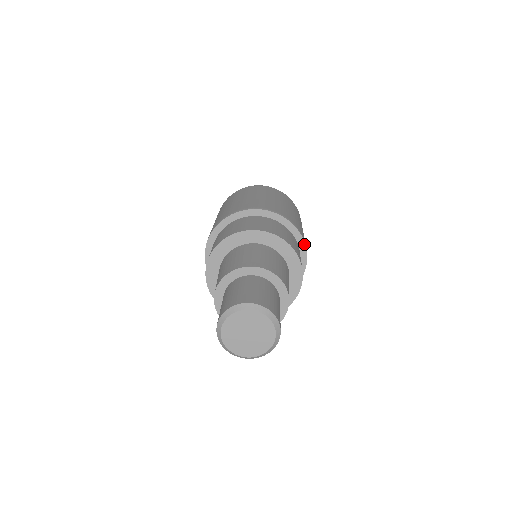
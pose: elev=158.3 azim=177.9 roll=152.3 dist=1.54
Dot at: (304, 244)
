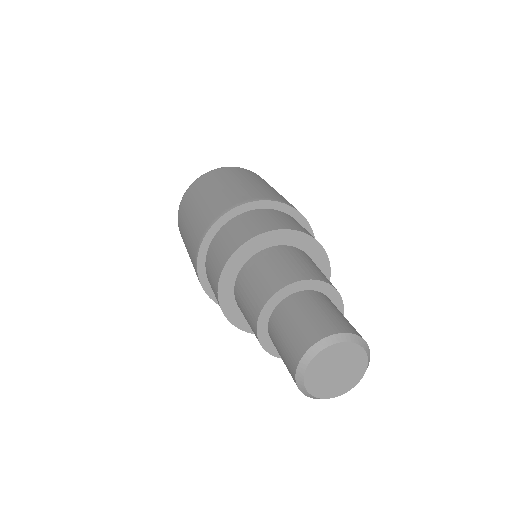
Dot at: occluded
